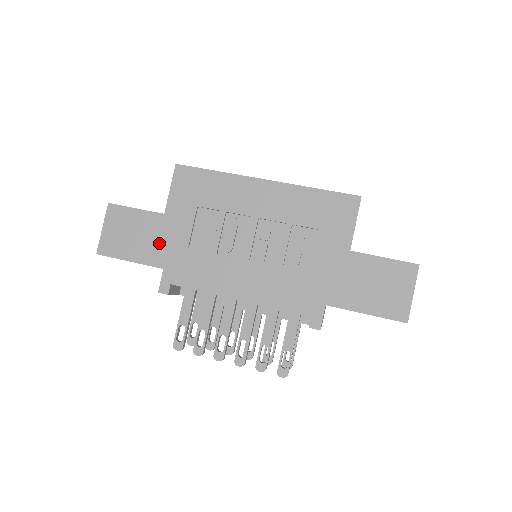
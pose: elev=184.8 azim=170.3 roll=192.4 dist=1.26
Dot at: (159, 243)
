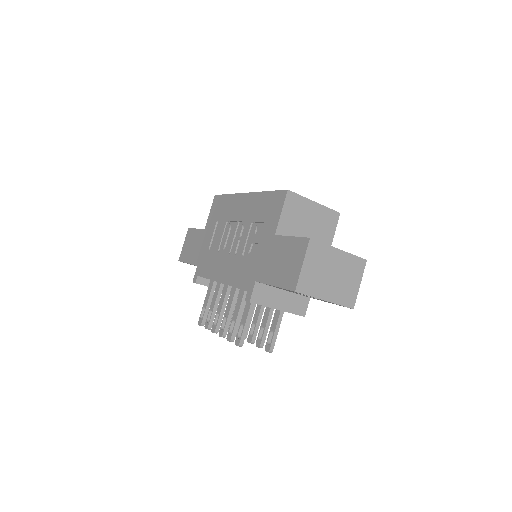
Dot at: (199, 249)
